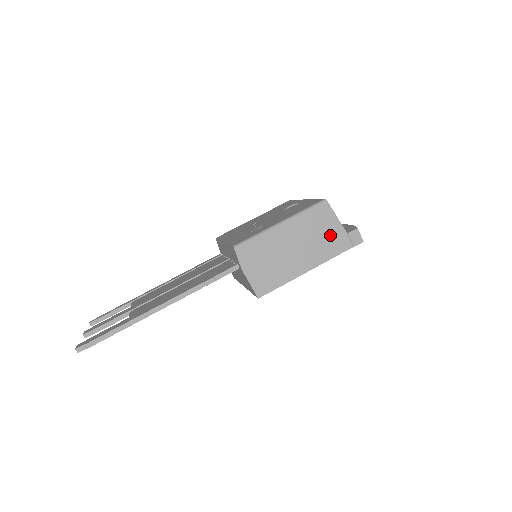
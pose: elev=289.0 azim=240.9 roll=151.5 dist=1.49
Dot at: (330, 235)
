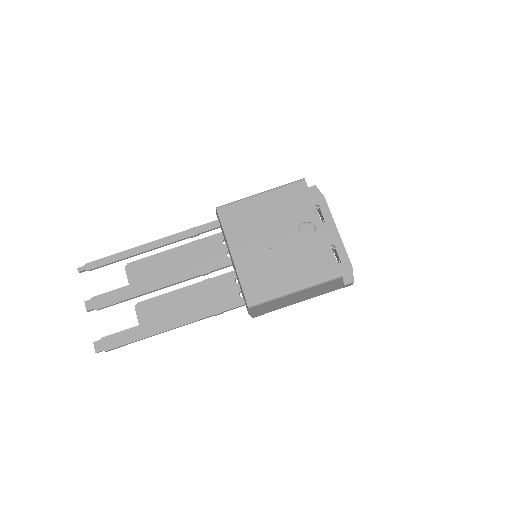
Dot at: (330, 288)
